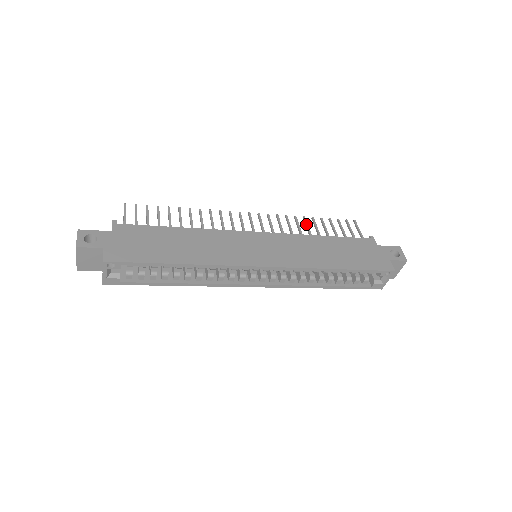
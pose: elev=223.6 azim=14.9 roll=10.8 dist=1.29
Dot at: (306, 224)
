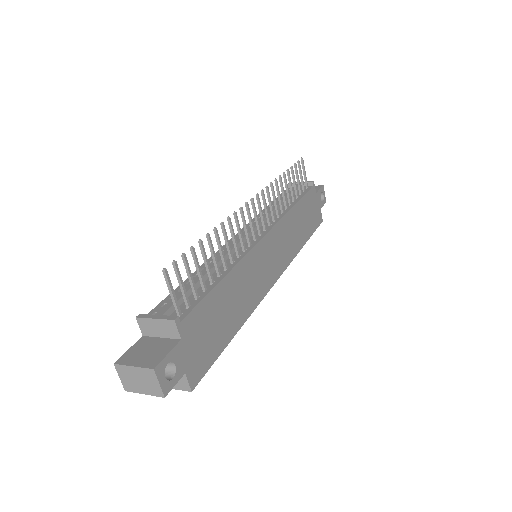
Dot at: (283, 189)
